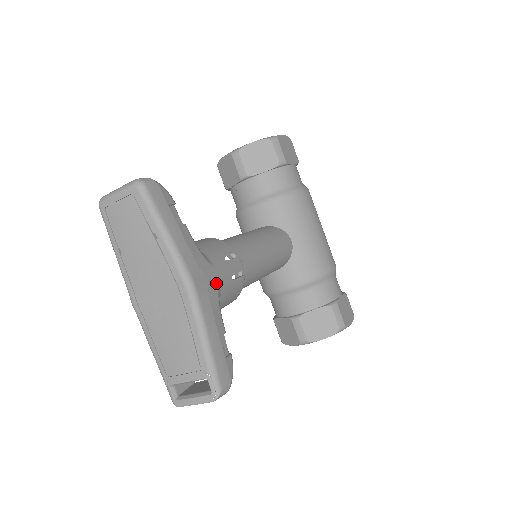
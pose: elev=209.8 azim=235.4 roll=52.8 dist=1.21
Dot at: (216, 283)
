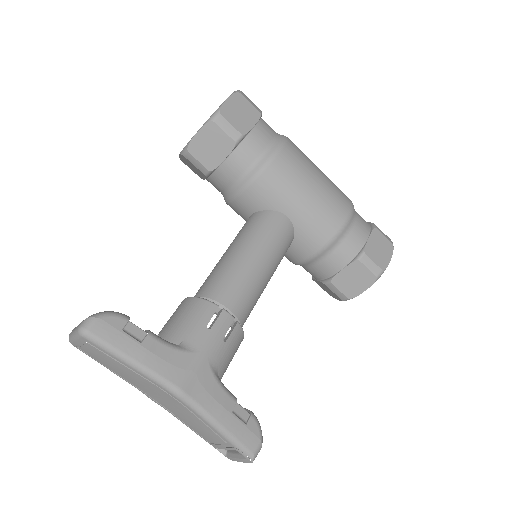
Dot at: (206, 366)
